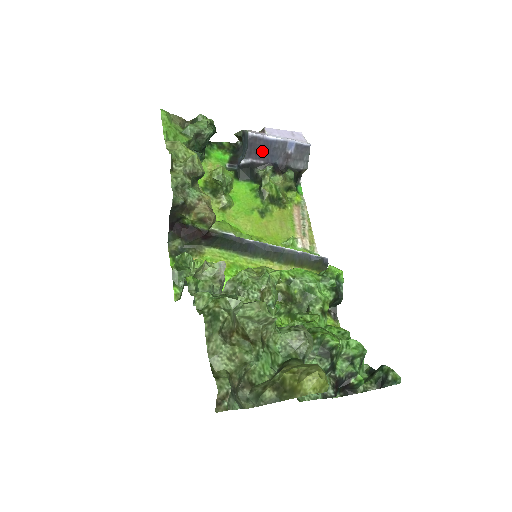
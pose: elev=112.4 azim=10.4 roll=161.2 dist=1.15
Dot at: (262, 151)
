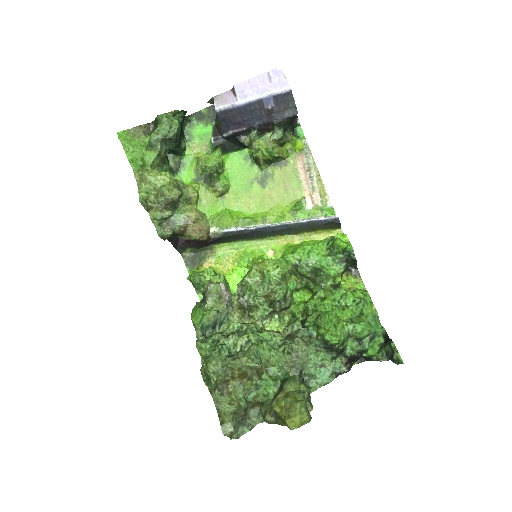
Dot at: (239, 119)
